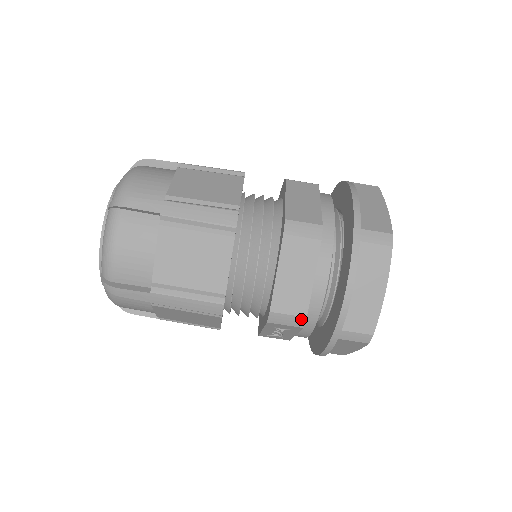
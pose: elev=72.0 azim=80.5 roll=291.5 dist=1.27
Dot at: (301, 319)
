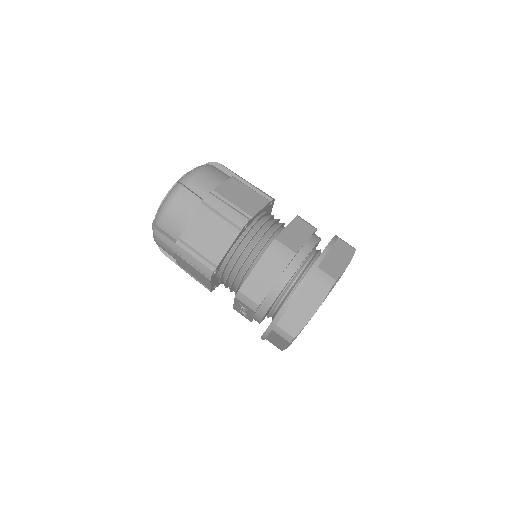
Dot at: (255, 305)
